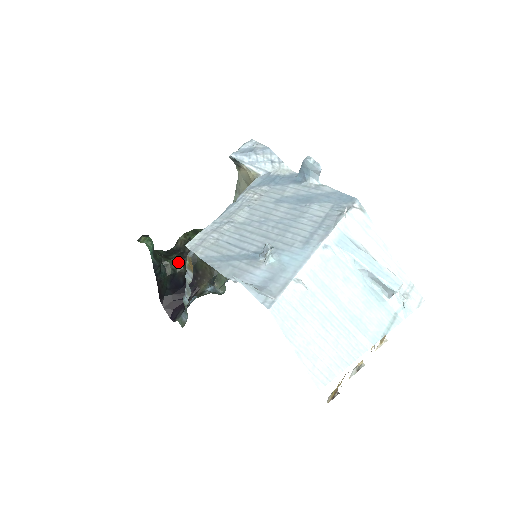
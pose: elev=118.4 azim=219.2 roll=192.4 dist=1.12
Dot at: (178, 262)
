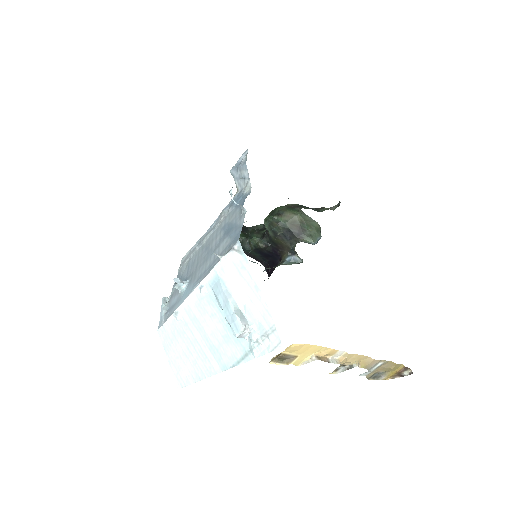
Dot at: (257, 240)
